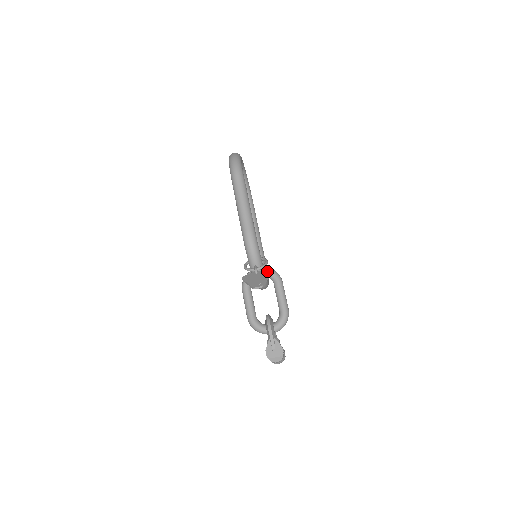
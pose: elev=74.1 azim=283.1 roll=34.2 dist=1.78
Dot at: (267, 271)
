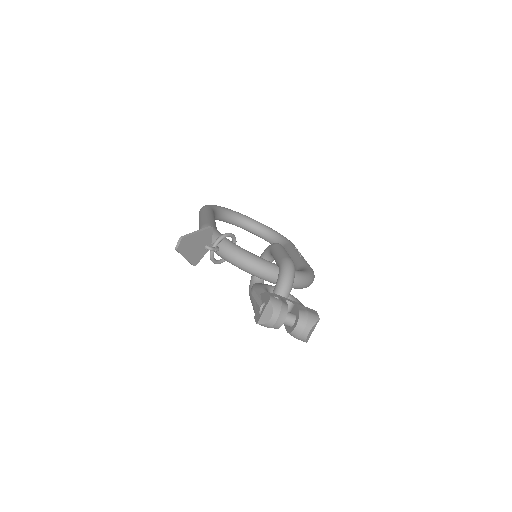
Dot at: (209, 232)
